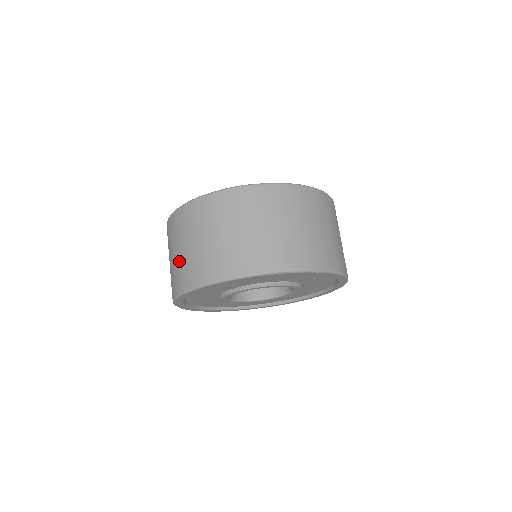
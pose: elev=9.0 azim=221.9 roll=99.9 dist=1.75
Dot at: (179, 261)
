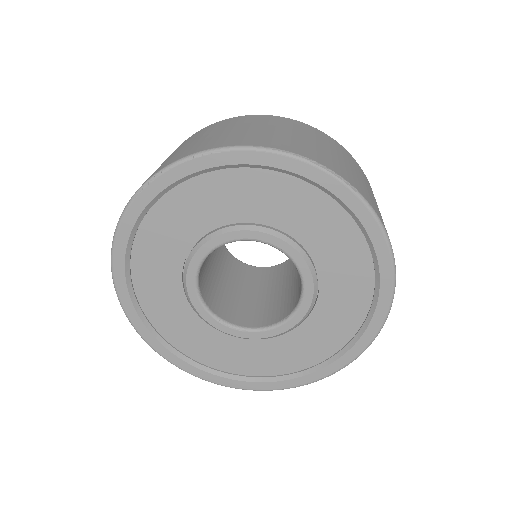
Dot at: occluded
